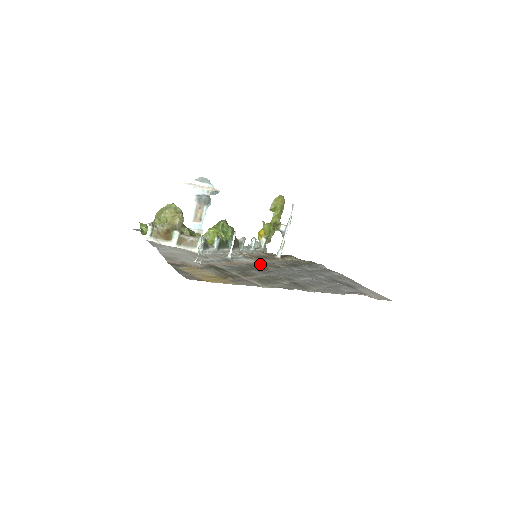
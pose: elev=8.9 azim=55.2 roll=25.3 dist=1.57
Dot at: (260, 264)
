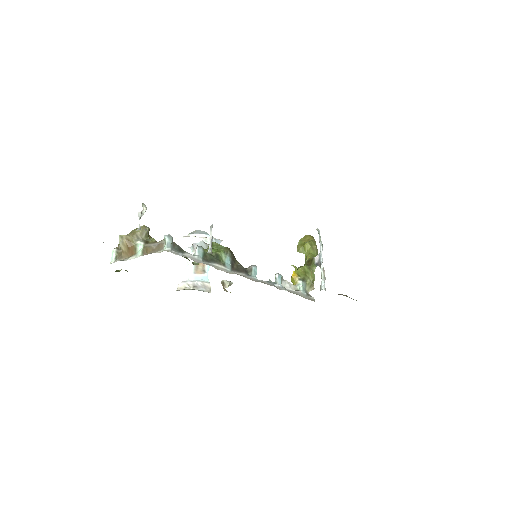
Dot at: occluded
